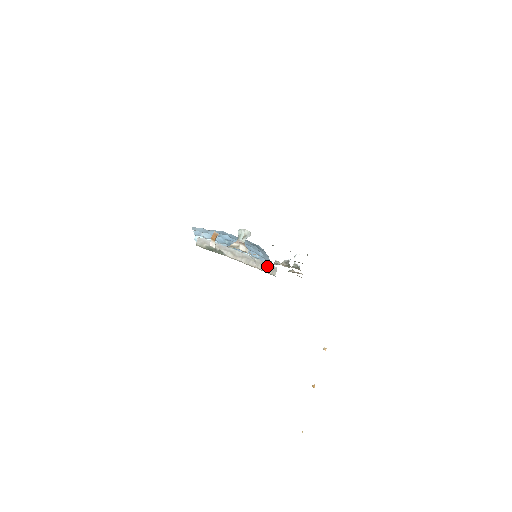
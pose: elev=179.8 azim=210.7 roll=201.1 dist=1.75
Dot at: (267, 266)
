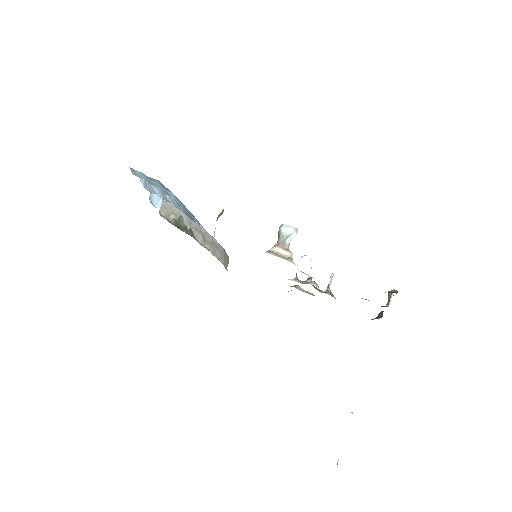
Dot at: (226, 257)
